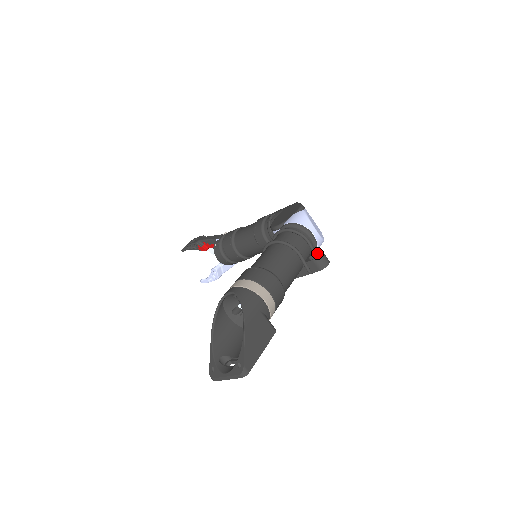
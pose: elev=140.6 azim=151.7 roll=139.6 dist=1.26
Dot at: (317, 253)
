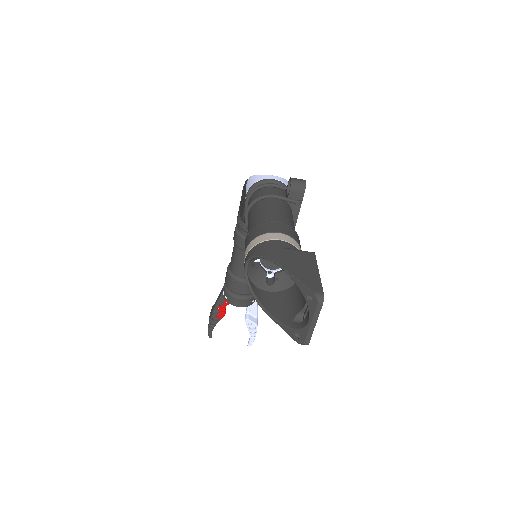
Dot at: (289, 186)
